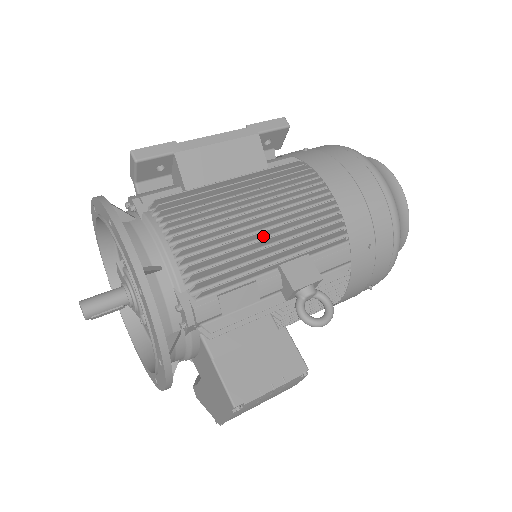
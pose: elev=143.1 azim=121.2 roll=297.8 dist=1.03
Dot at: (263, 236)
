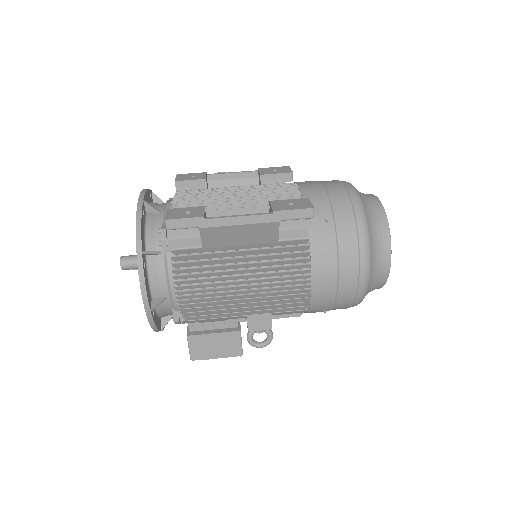
Dot at: (244, 296)
